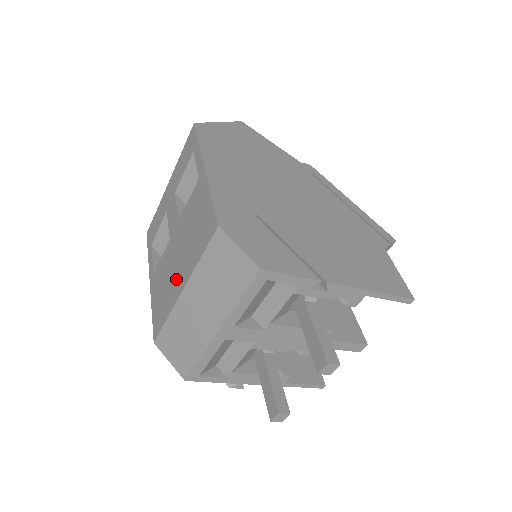
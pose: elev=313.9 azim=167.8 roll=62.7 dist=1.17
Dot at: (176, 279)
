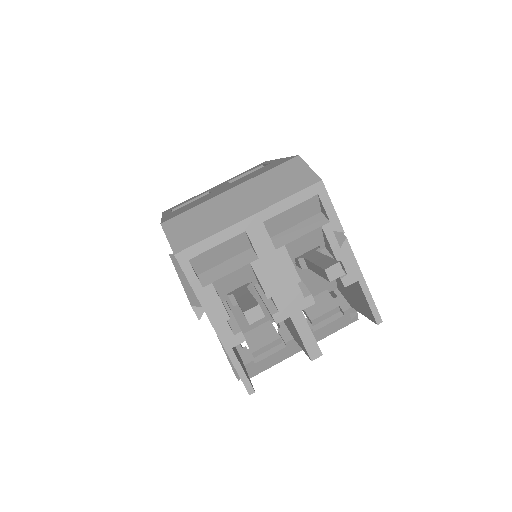
Dot at: (220, 192)
